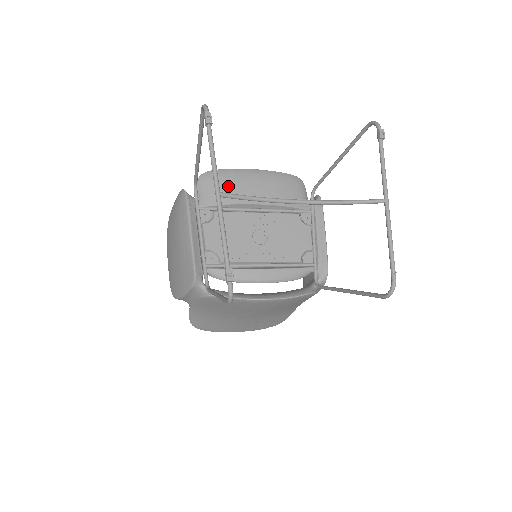
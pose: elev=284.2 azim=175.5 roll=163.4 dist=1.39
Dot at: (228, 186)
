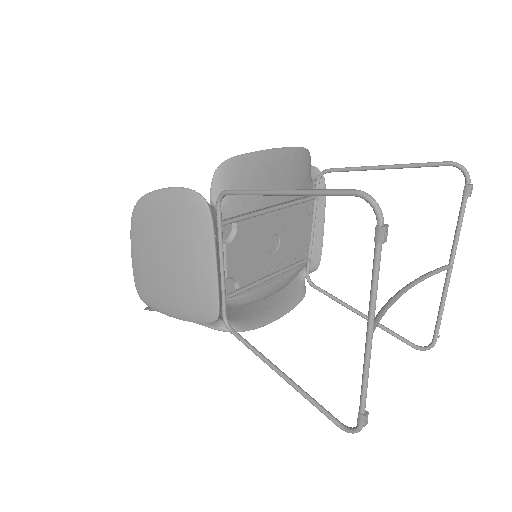
Dot at: (253, 184)
